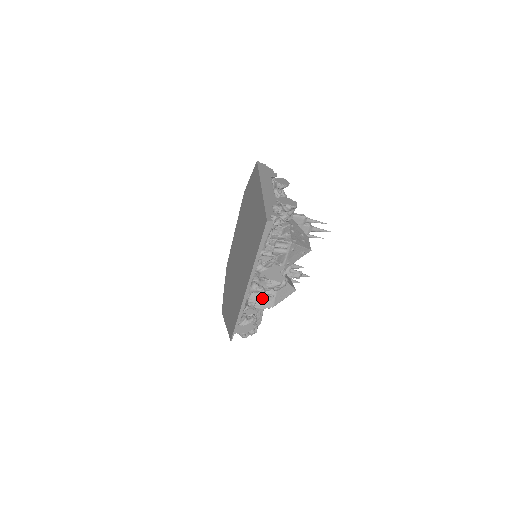
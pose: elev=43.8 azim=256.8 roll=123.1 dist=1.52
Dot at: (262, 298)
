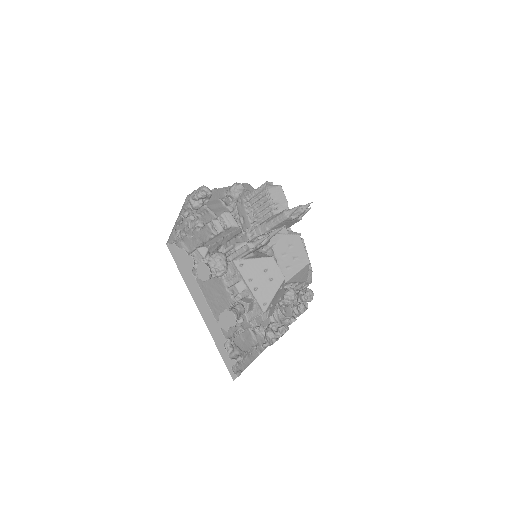
Dot at: occluded
